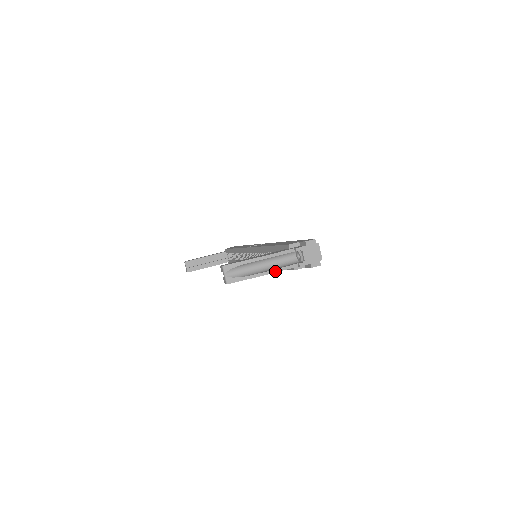
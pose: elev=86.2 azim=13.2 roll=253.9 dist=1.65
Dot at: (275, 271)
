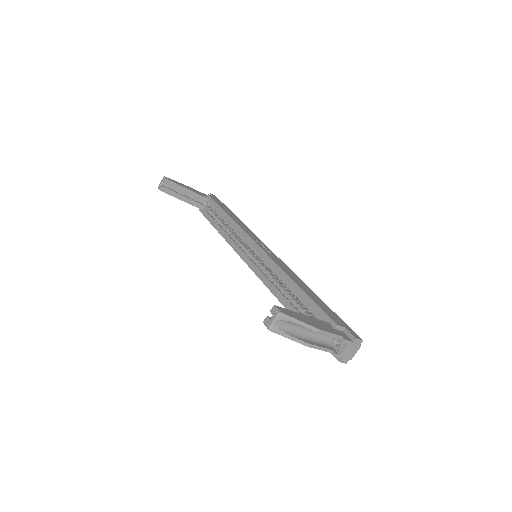
Dot at: (314, 347)
